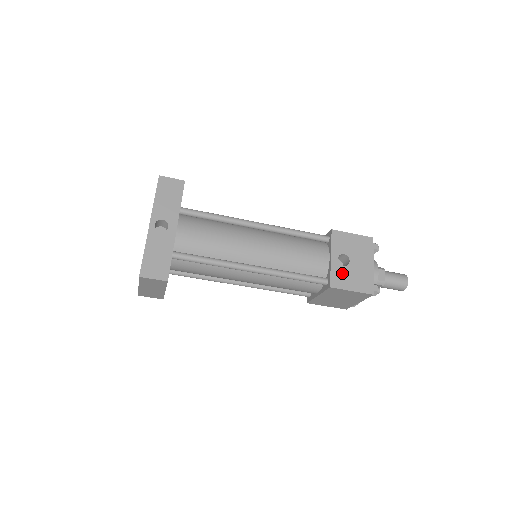
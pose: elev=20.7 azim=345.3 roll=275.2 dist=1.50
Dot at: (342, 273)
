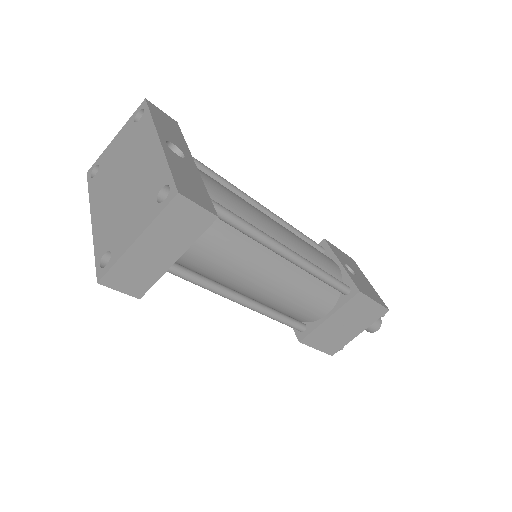
Dot at: (358, 281)
